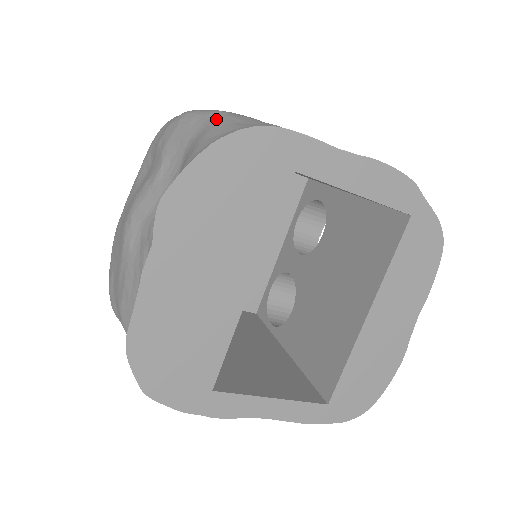
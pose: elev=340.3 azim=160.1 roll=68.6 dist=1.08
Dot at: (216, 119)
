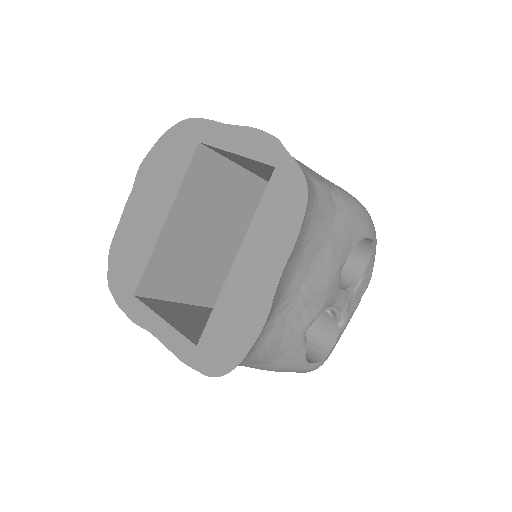
Dot at: occluded
